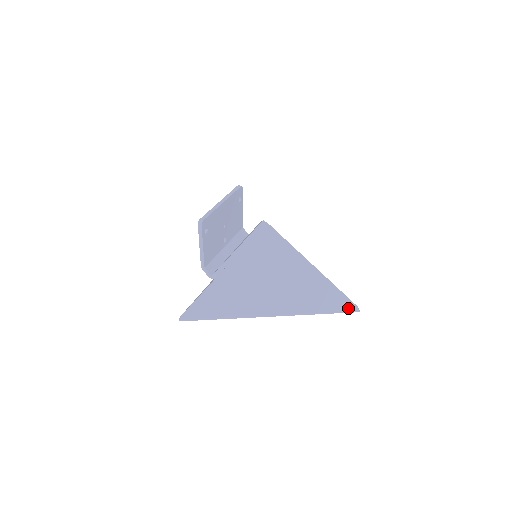
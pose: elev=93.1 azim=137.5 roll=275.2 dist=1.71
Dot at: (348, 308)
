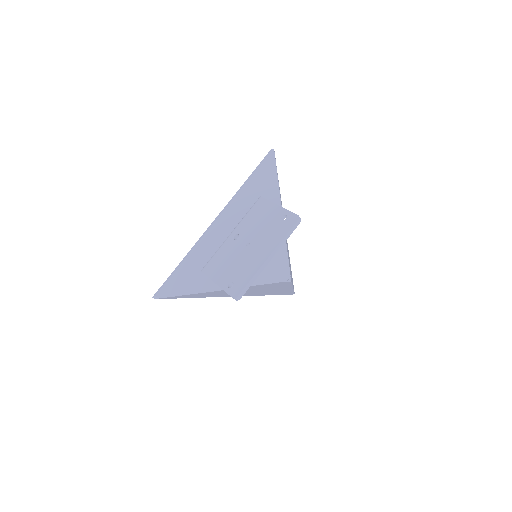
Dot at: (288, 294)
